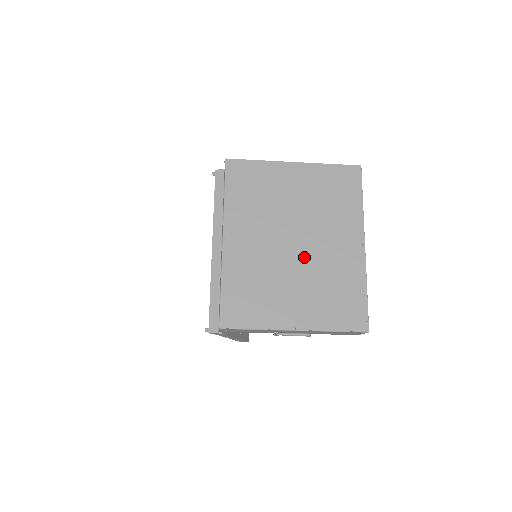
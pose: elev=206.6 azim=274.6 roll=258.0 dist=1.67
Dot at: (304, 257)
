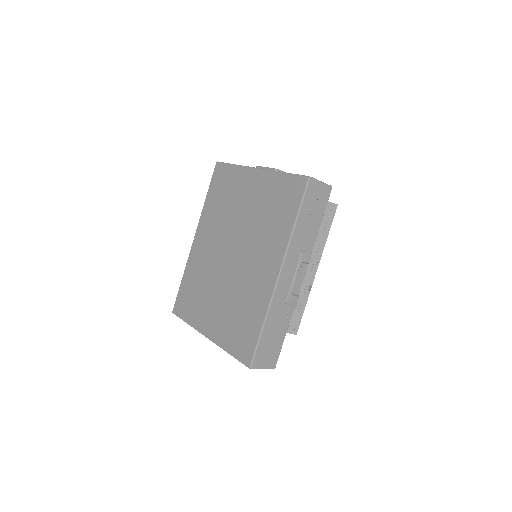
Dot at: (232, 271)
